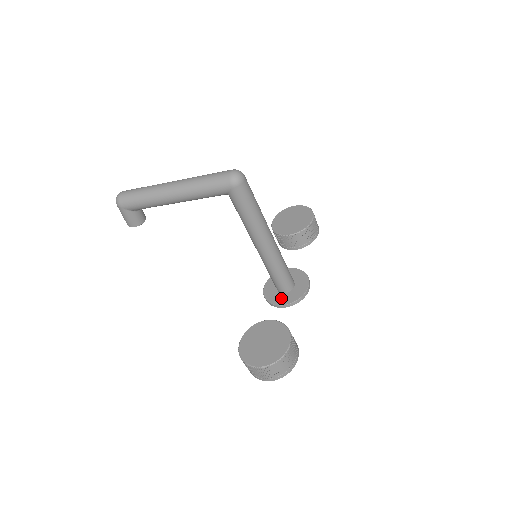
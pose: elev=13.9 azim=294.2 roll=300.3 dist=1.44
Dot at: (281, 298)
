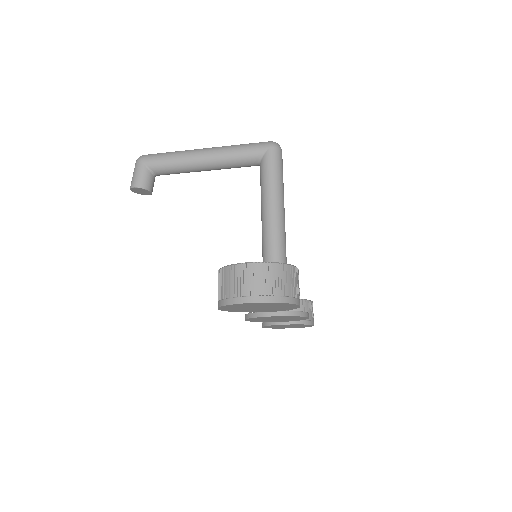
Dot at: occluded
